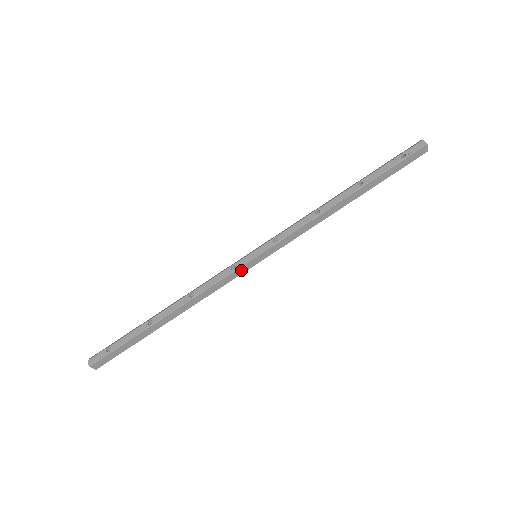
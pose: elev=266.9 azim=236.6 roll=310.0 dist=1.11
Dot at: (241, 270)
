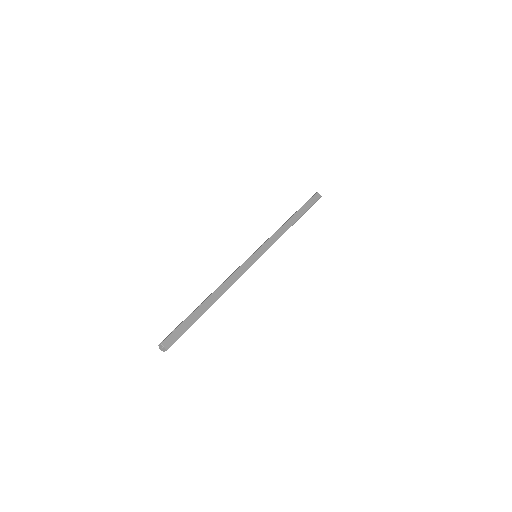
Dot at: (250, 262)
